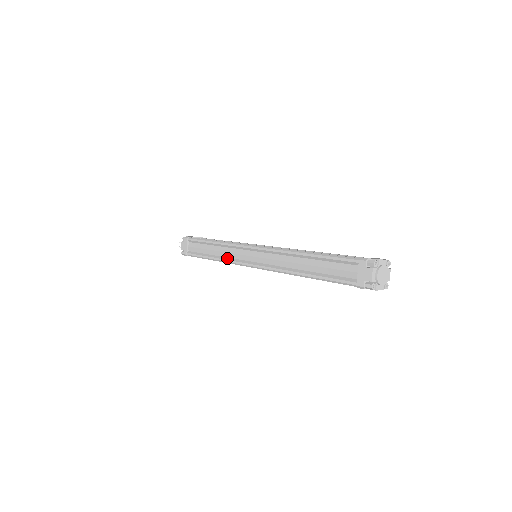
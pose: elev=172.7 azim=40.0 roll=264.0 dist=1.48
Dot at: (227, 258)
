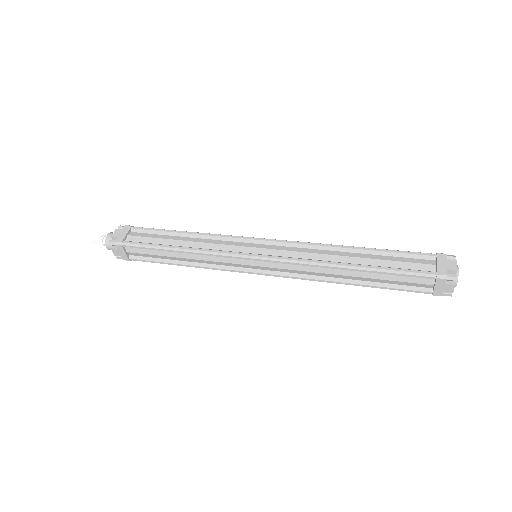
Dot at: (213, 266)
